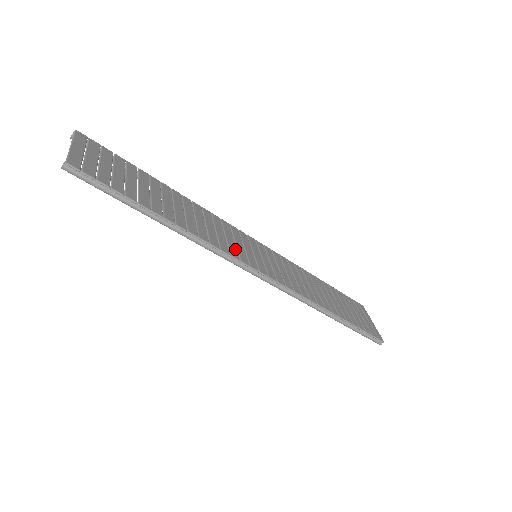
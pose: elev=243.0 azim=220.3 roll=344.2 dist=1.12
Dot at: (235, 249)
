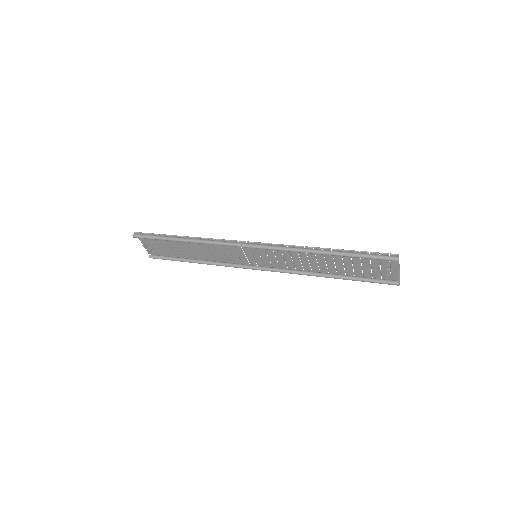
Dot at: (232, 247)
